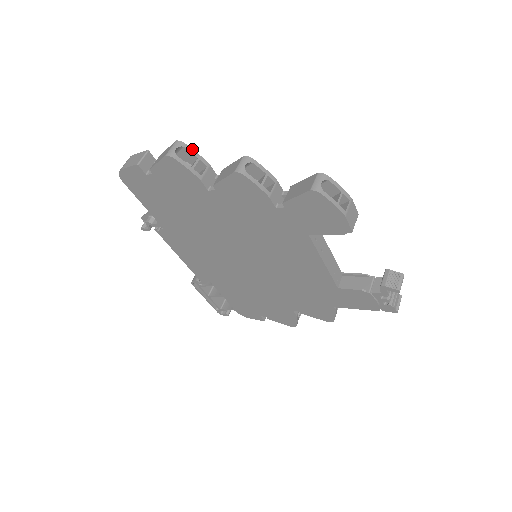
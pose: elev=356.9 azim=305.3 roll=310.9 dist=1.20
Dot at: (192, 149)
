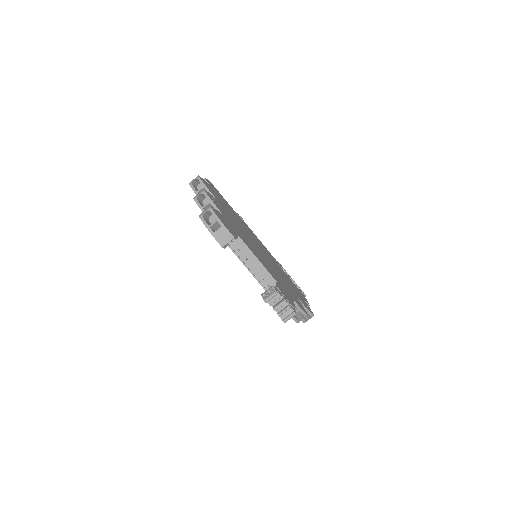
Dot at: (202, 181)
